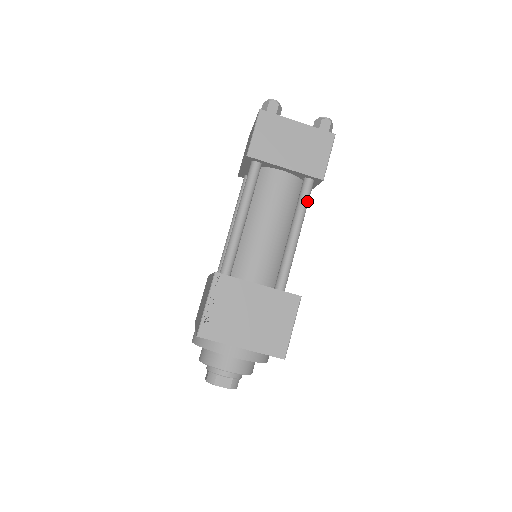
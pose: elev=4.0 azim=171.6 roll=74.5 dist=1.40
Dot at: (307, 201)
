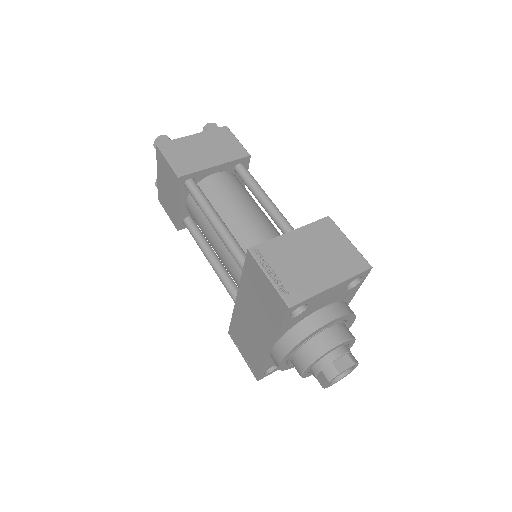
Dot at: (254, 179)
